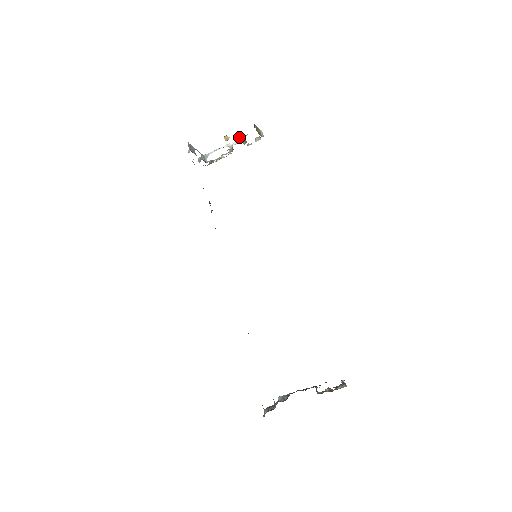
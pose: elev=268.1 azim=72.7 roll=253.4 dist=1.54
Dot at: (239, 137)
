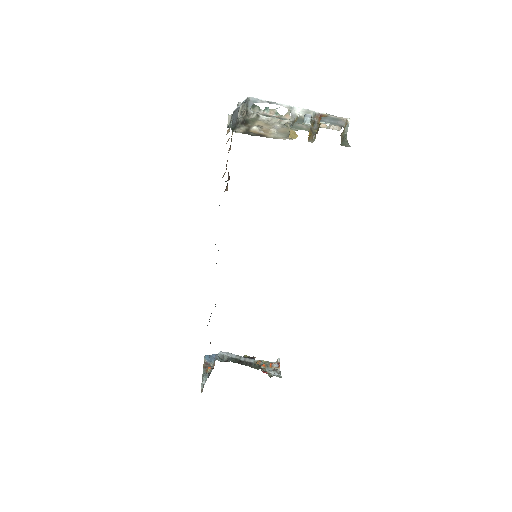
Dot at: (312, 137)
